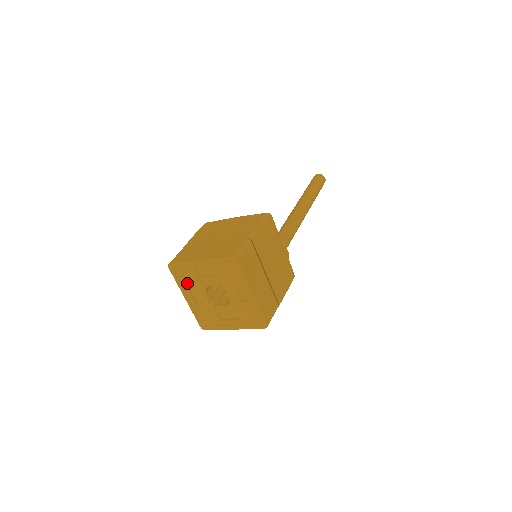
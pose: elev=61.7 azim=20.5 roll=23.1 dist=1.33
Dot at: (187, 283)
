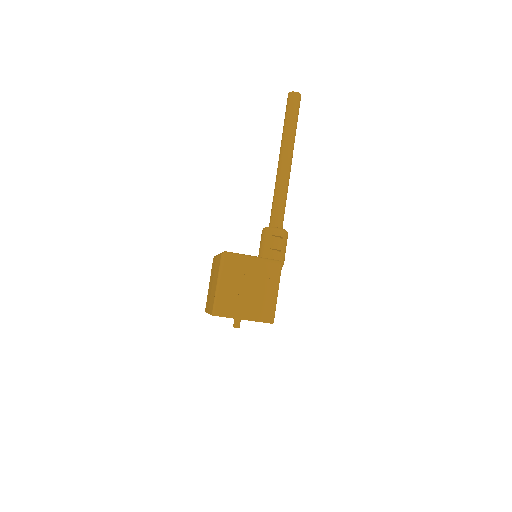
Dot at: occluded
